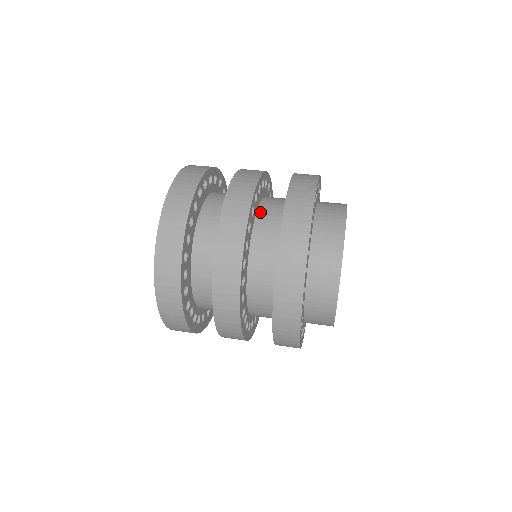
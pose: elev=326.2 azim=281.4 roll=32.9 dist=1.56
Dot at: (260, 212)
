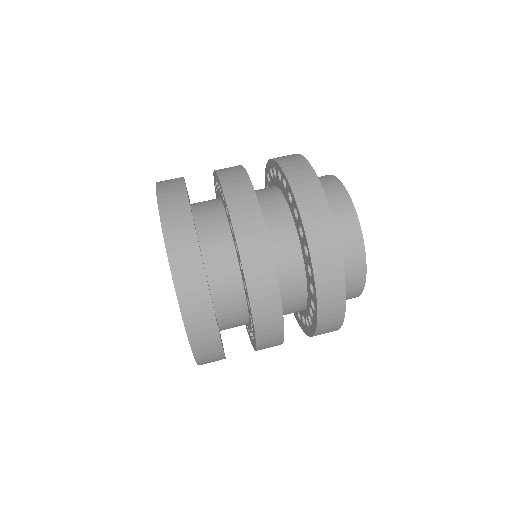
Dot at: occluded
